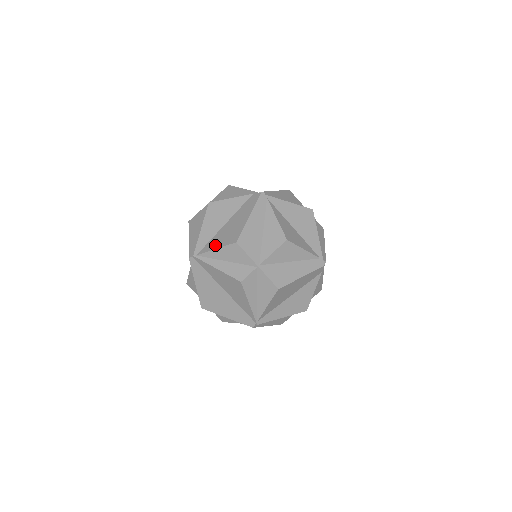
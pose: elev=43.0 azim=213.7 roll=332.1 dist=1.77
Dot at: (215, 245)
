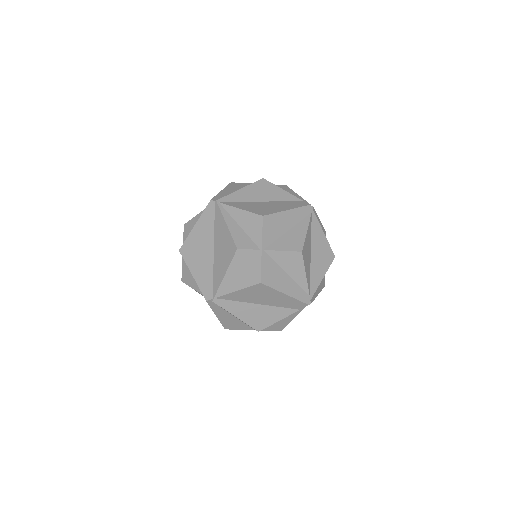
Dot at: (242, 206)
